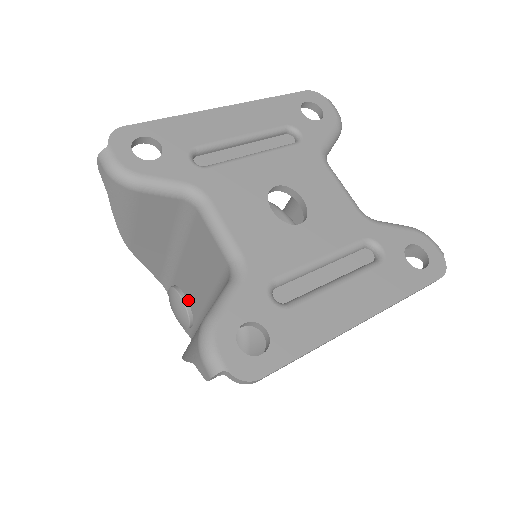
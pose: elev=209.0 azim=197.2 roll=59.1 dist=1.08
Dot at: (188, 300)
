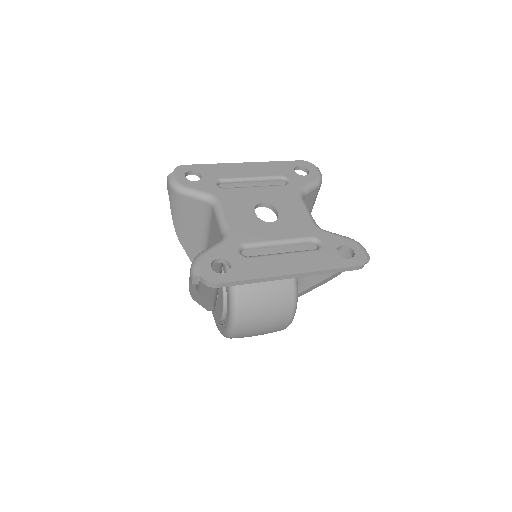
Dot at: occluded
